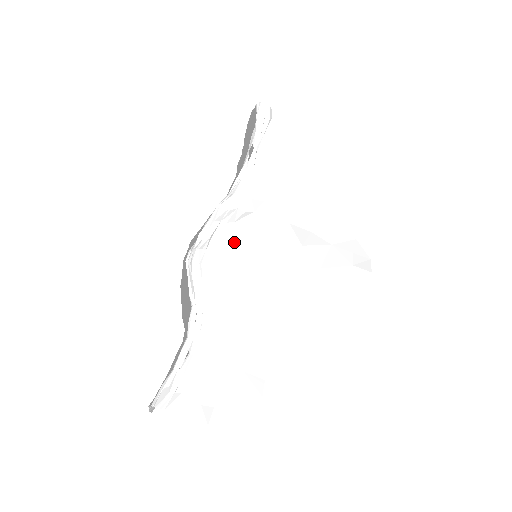
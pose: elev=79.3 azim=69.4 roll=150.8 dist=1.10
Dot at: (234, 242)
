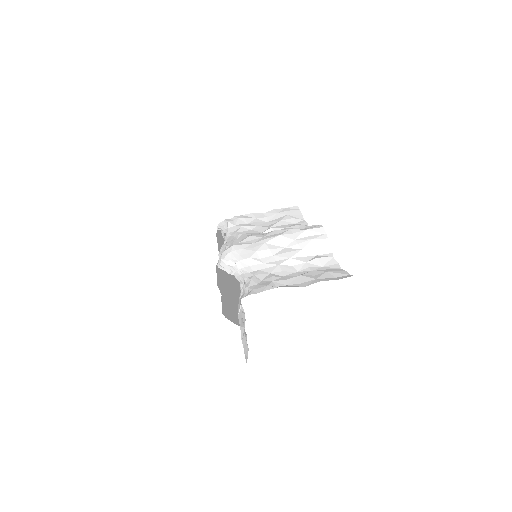
Dot at: (239, 243)
